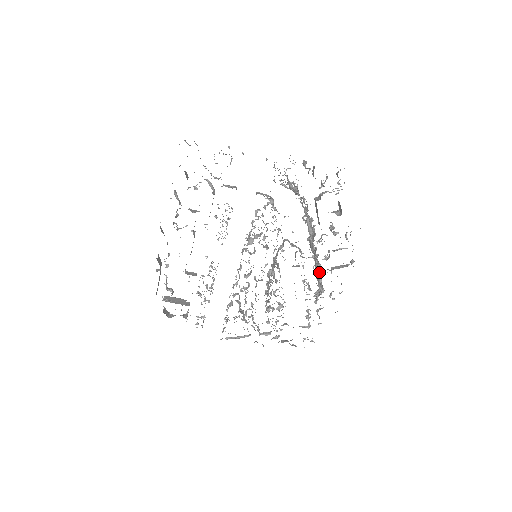
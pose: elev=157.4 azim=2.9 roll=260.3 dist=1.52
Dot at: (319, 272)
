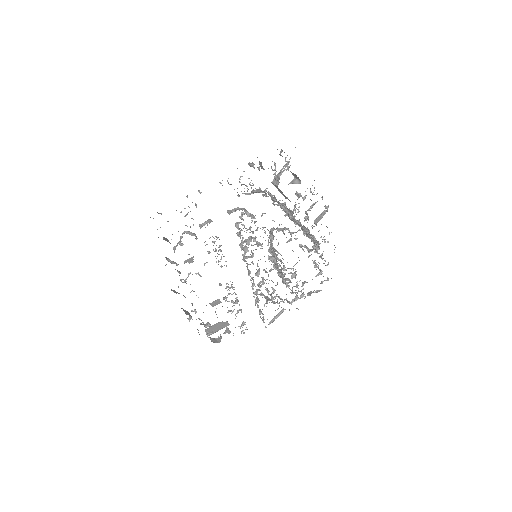
Dot at: (309, 234)
